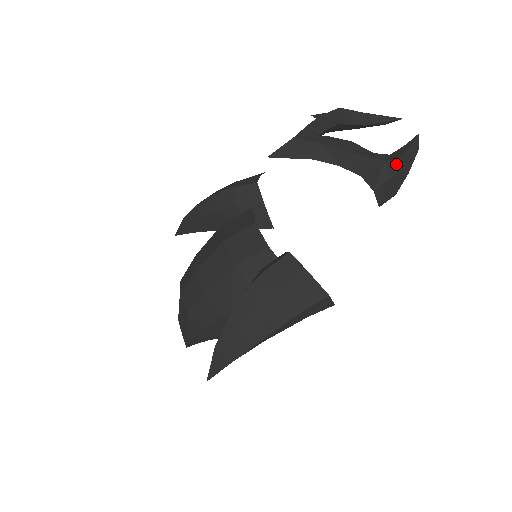
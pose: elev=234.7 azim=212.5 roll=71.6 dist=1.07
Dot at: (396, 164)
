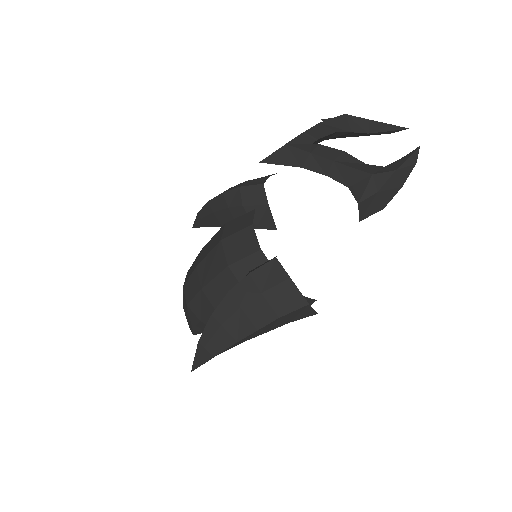
Dot at: (385, 178)
